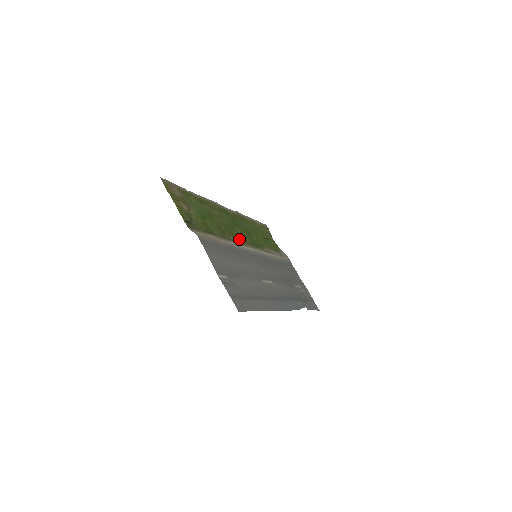
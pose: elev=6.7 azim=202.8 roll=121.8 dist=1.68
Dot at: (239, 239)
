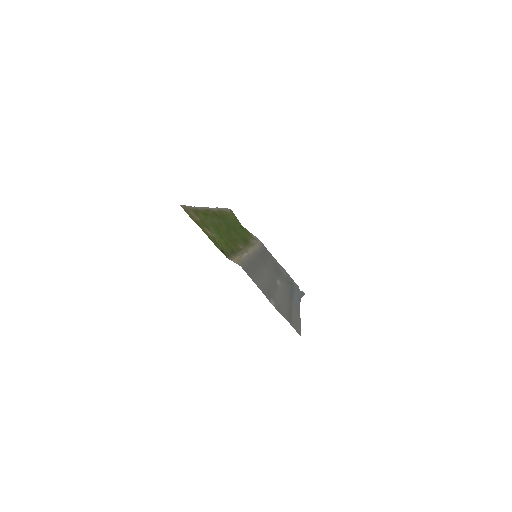
Dot at: (240, 243)
